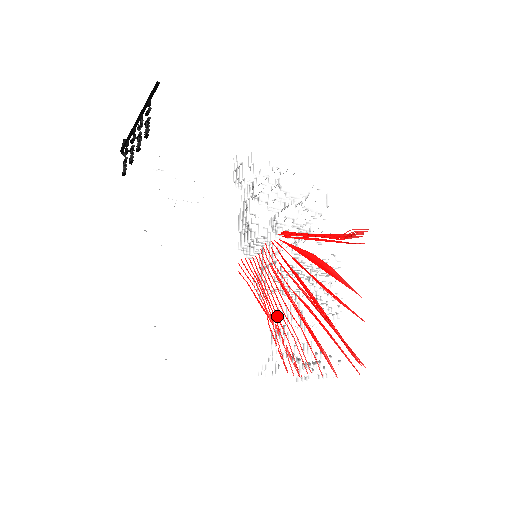
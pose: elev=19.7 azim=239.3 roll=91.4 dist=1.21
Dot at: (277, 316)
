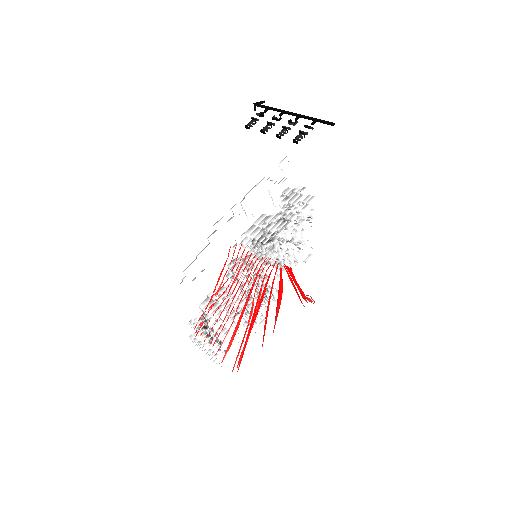
Dot at: occluded
